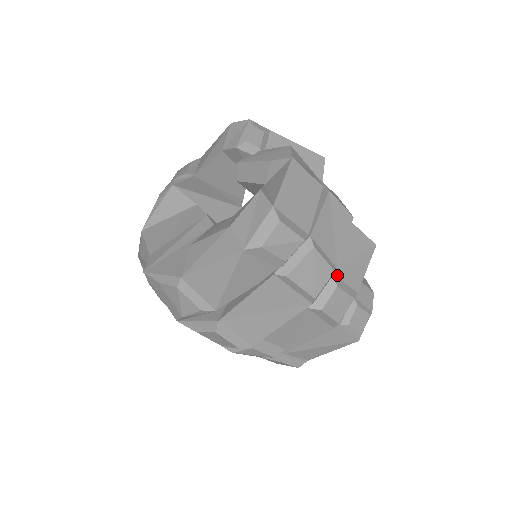
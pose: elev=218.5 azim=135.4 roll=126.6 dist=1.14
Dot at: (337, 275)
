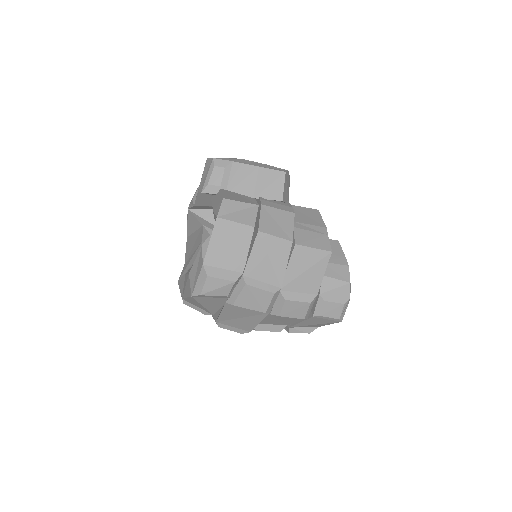
Dot at: (286, 290)
